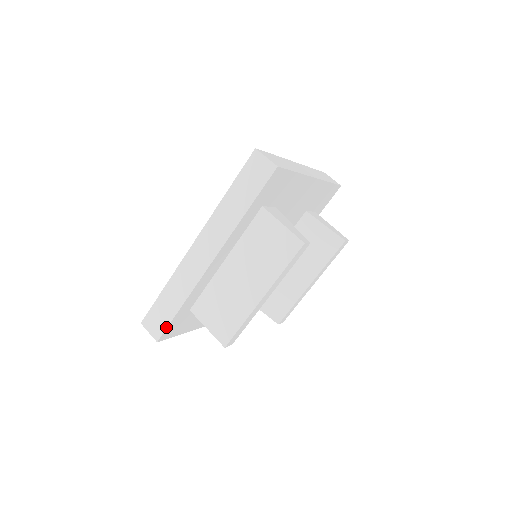
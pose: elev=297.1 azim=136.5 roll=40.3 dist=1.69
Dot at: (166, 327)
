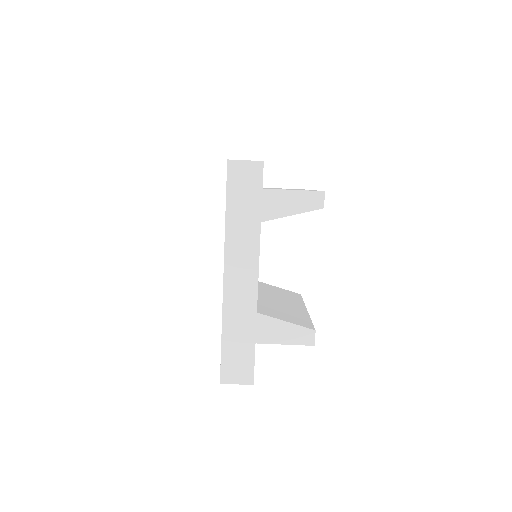
Dot at: occluded
